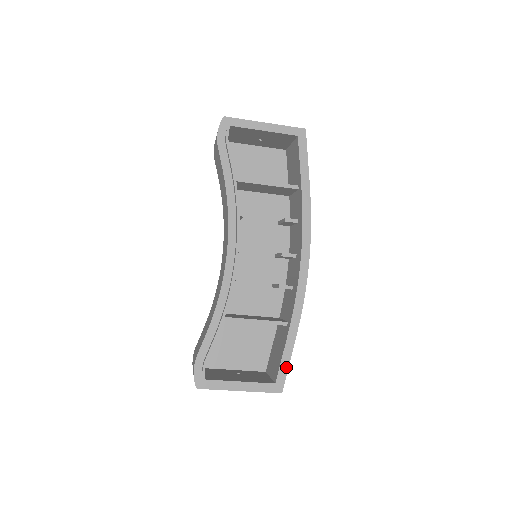
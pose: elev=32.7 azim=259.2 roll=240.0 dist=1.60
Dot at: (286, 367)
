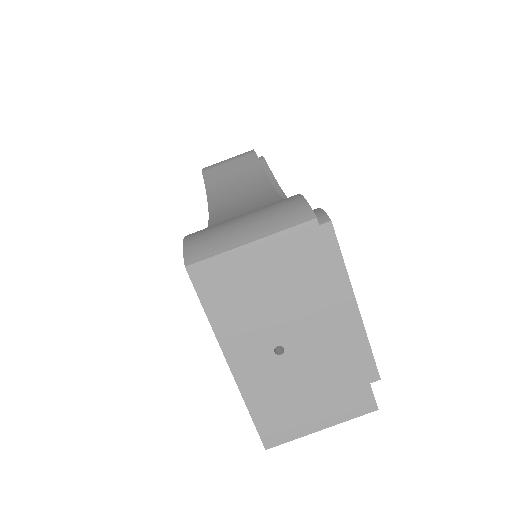
Dot at: occluded
